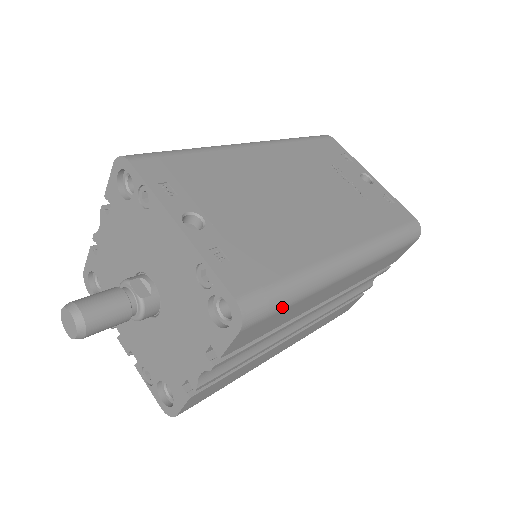
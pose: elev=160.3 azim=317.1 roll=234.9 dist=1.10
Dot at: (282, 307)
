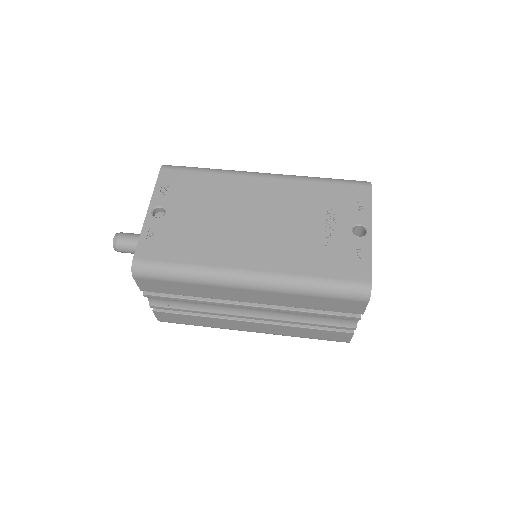
Dot at: (167, 279)
